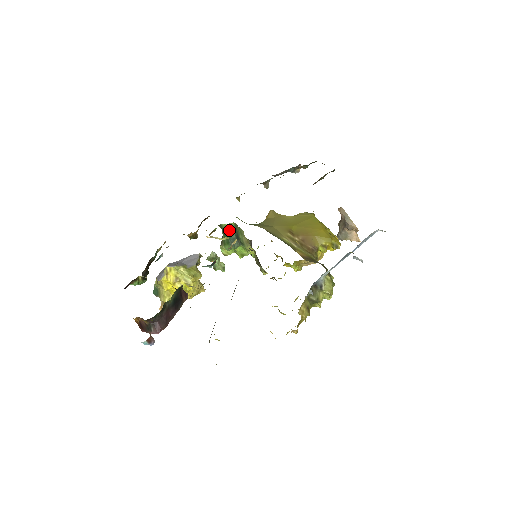
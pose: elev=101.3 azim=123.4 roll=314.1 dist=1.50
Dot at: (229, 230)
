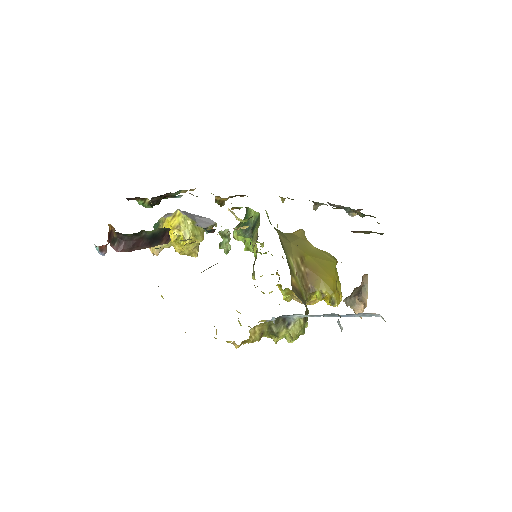
Dot at: occluded
